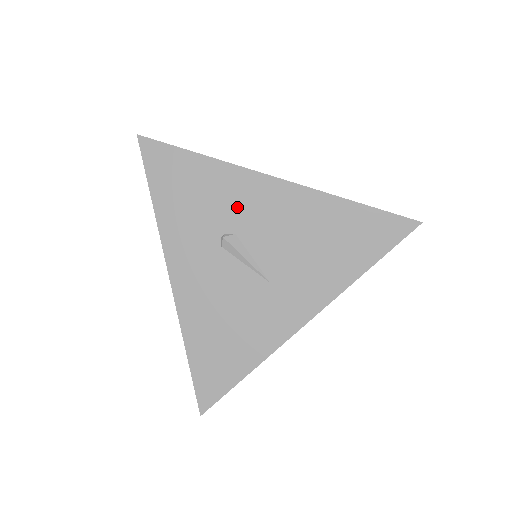
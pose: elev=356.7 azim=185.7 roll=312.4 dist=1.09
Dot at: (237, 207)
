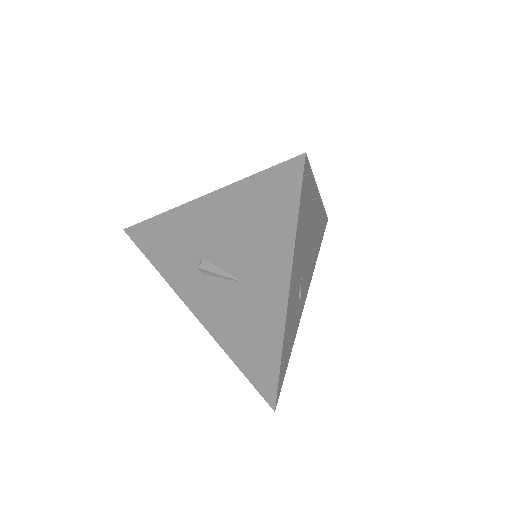
Dot at: (192, 239)
